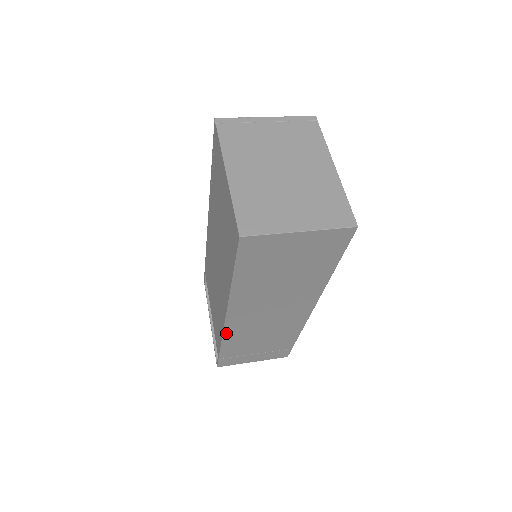
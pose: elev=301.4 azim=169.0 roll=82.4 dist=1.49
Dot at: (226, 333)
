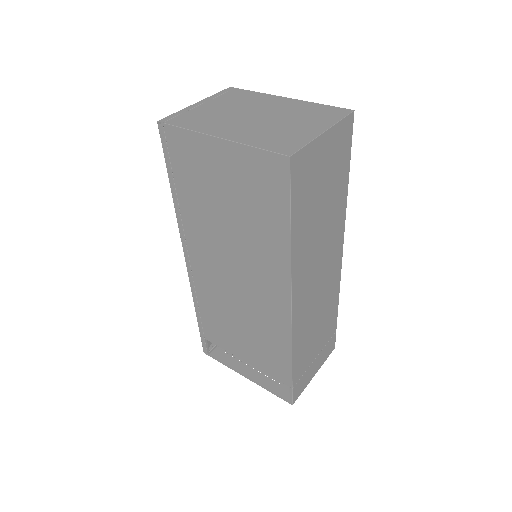
Dot at: (294, 335)
